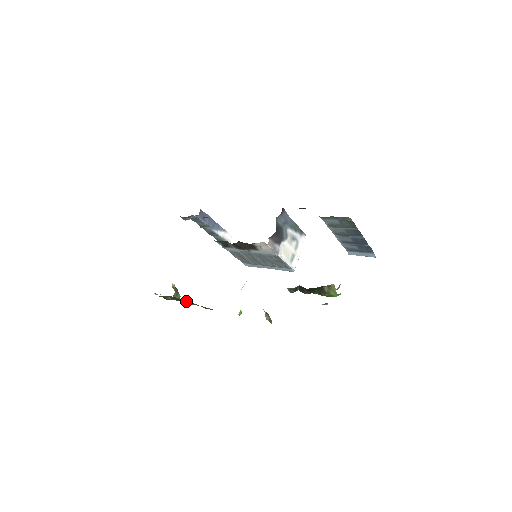
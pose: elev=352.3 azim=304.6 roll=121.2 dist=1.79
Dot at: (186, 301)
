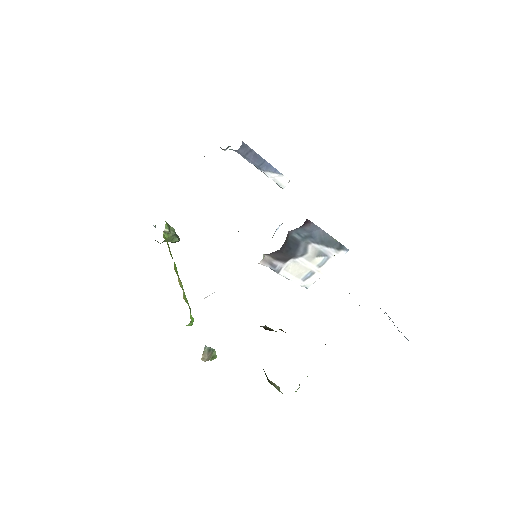
Dot at: occluded
